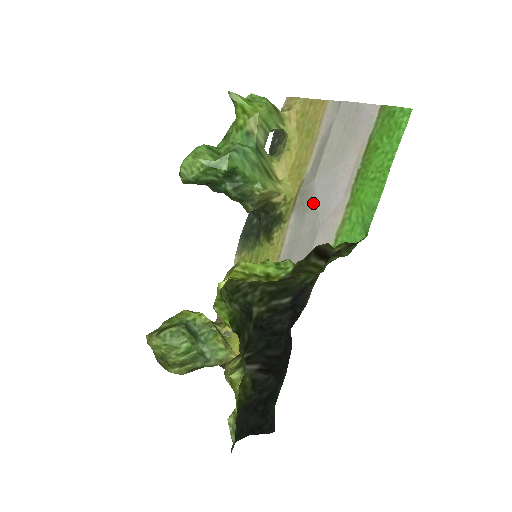
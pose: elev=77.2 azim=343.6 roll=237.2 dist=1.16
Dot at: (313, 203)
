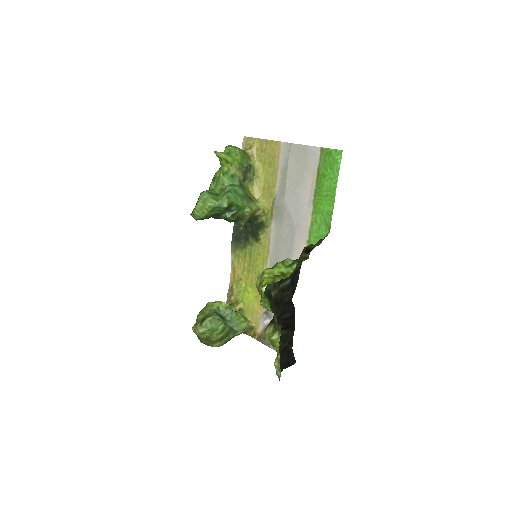
Dot at: (287, 213)
